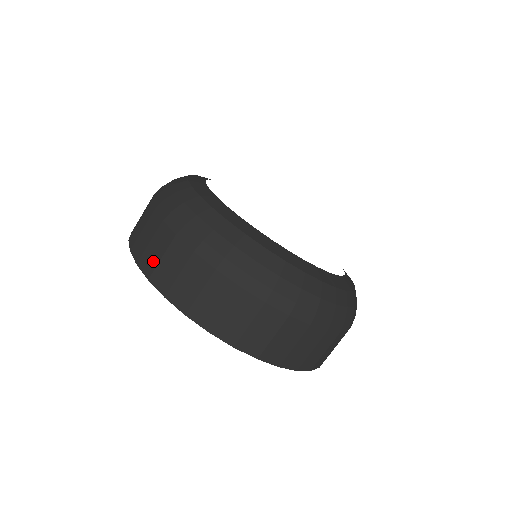
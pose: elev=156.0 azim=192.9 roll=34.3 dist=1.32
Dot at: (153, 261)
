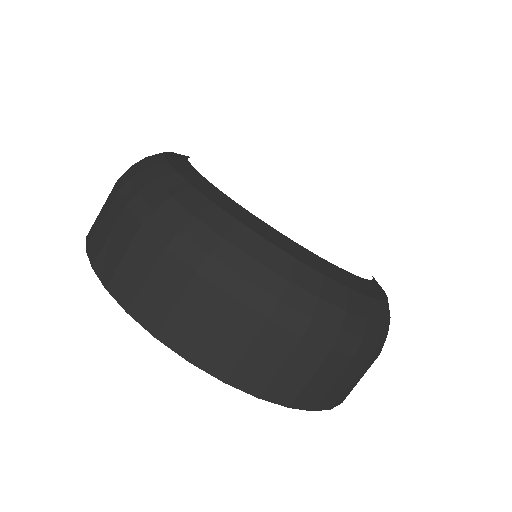
Dot at: occluded
